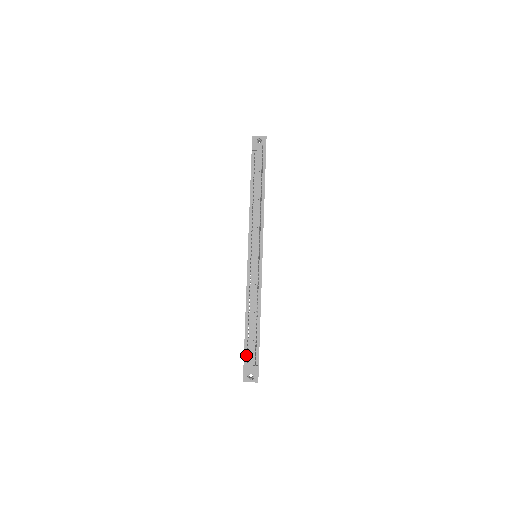
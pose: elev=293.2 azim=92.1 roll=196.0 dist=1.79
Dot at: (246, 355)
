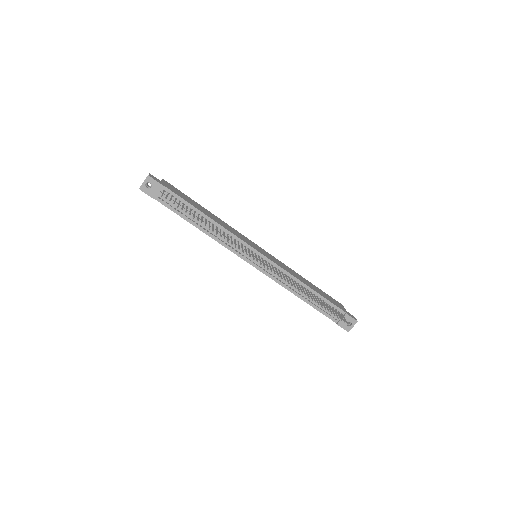
Dot at: (331, 317)
